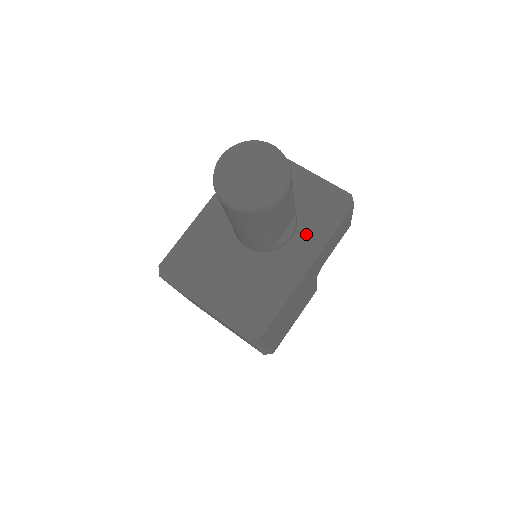
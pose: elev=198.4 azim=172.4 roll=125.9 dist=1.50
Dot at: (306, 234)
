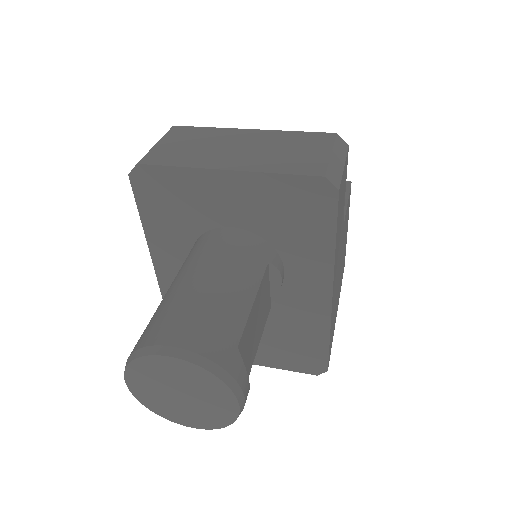
Dot at: (298, 260)
